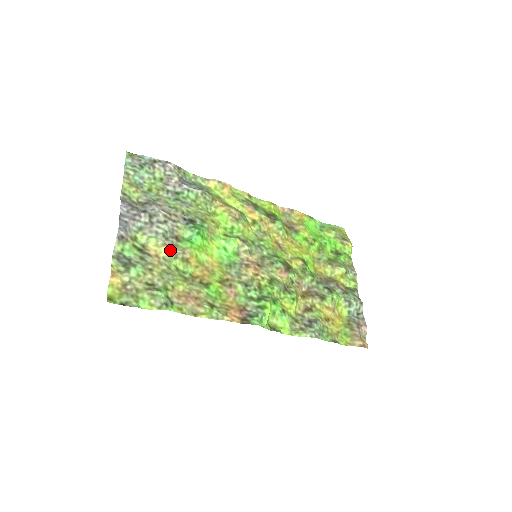
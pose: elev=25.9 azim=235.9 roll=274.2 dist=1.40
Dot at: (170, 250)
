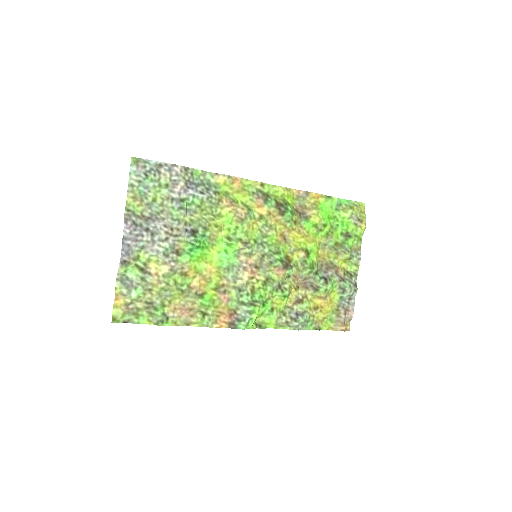
Dot at: (169, 269)
